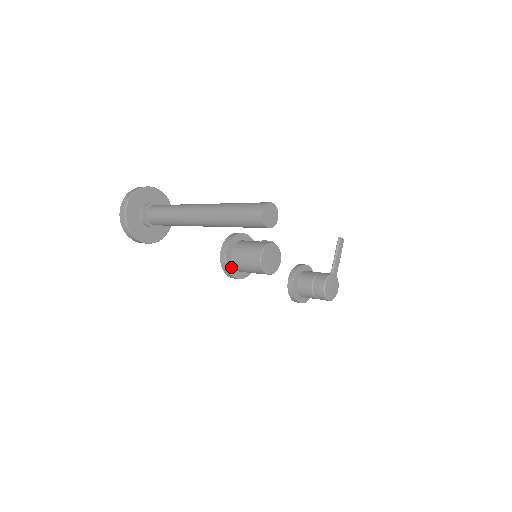
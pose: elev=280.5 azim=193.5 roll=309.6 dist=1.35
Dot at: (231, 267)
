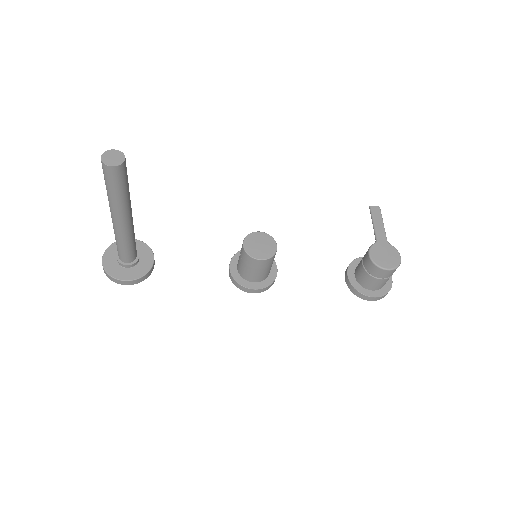
Dot at: (242, 281)
